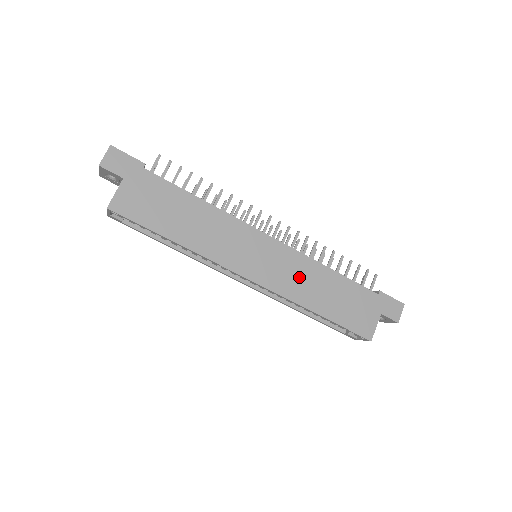
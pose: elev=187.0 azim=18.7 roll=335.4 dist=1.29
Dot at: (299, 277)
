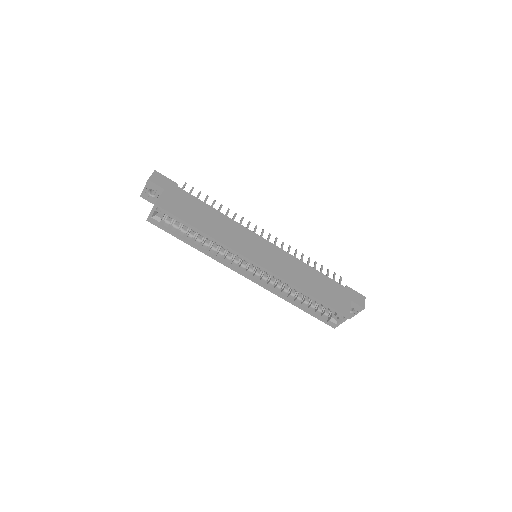
Dot at: (290, 268)
